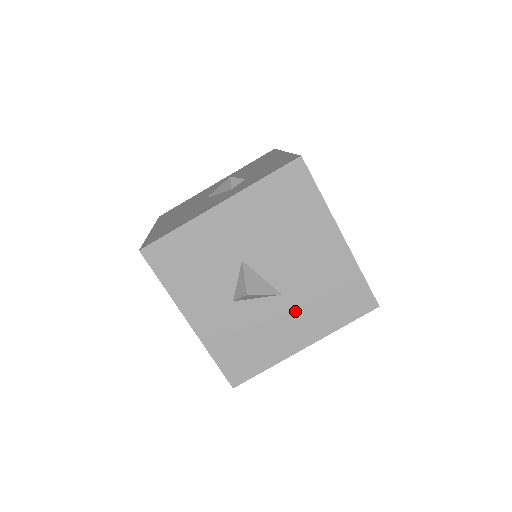
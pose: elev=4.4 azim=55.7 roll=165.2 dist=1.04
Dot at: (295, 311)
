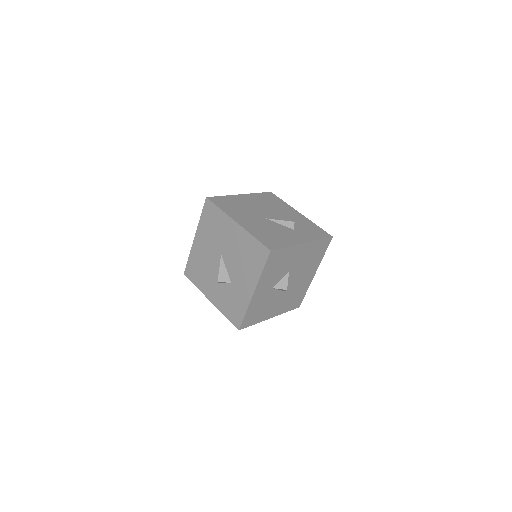
Dot at: (282, 300)
